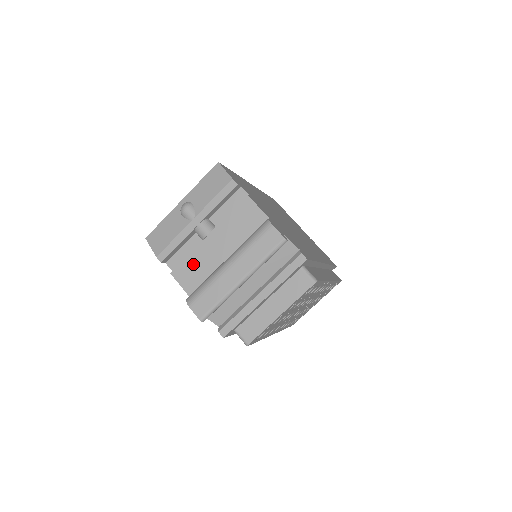
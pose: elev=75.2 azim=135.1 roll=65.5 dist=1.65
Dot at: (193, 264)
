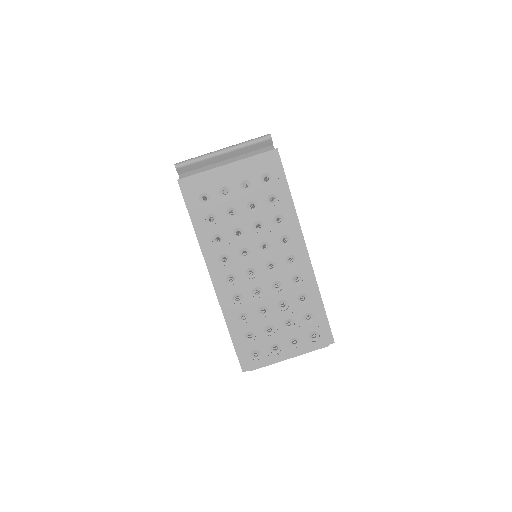
Dot at: occluded
